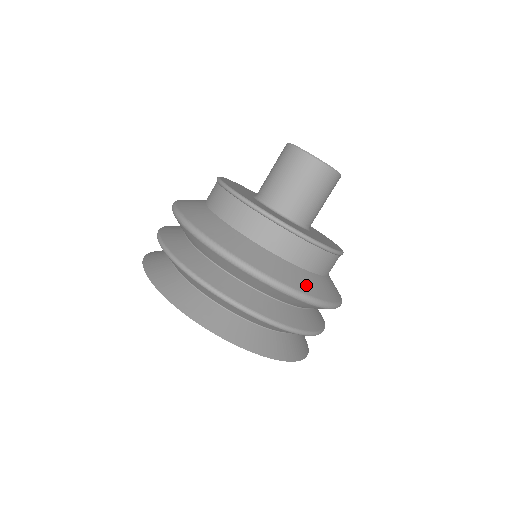
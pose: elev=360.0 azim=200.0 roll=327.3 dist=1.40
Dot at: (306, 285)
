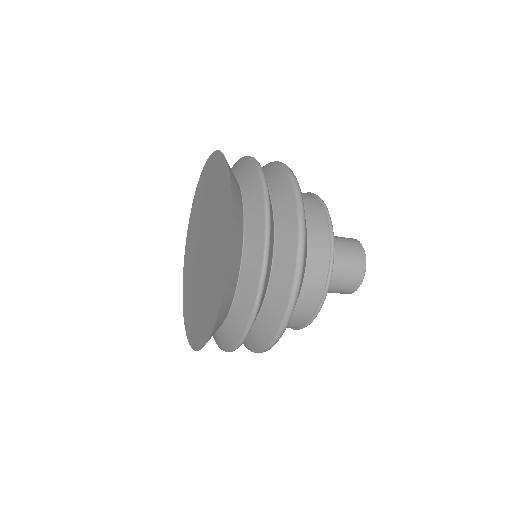
Dot at: occluded
